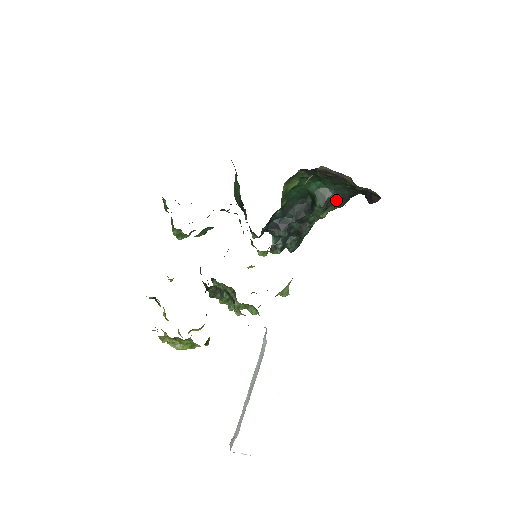
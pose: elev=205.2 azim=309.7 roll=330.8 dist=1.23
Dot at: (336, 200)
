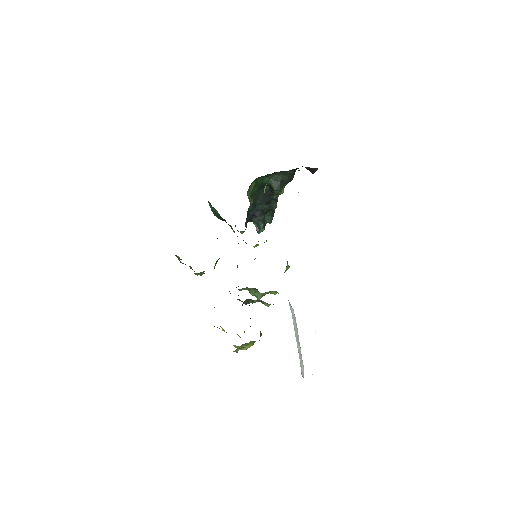
Dot at: (286, 179)
